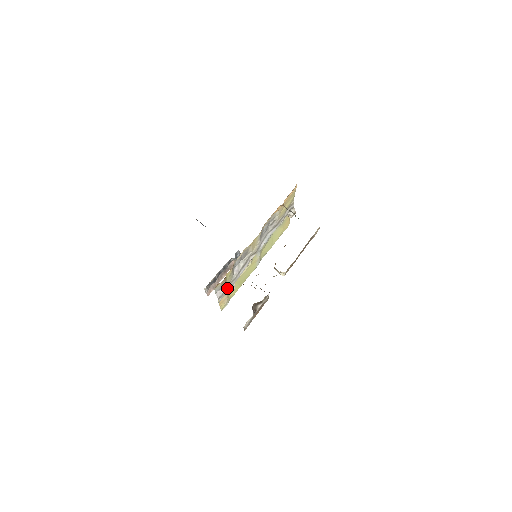
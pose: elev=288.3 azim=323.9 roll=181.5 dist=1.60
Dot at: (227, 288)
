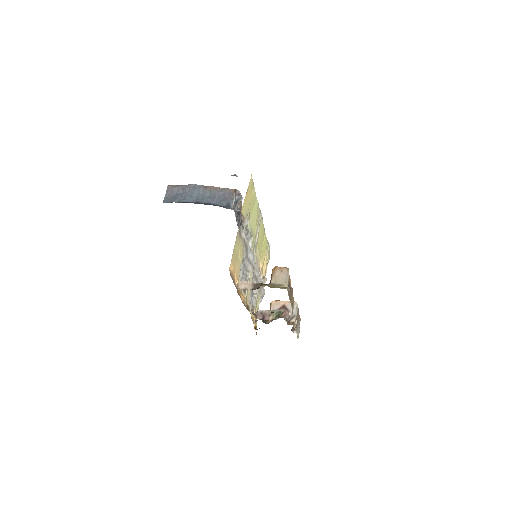
Dot at: (261, 289)
